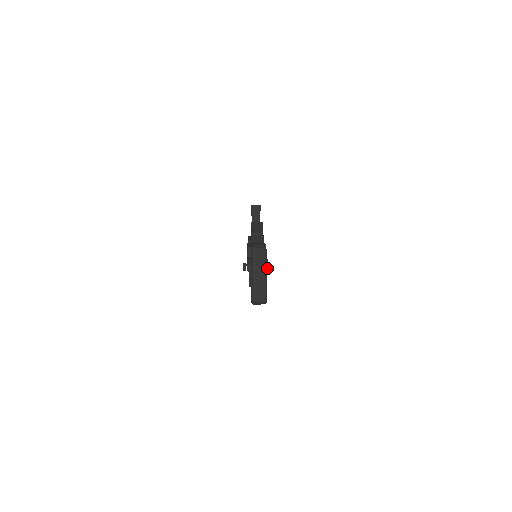
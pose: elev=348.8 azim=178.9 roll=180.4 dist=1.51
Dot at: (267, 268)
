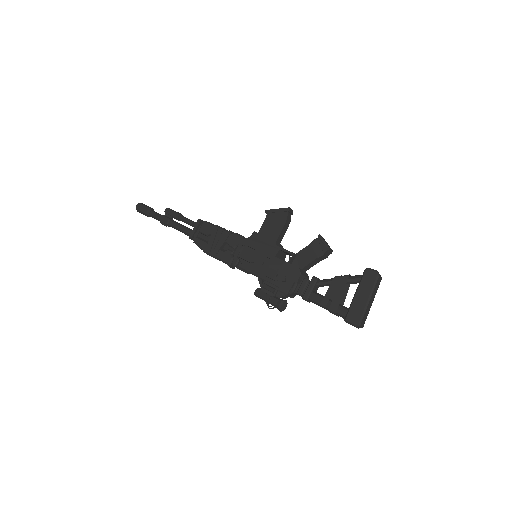
Dot at: occluded
